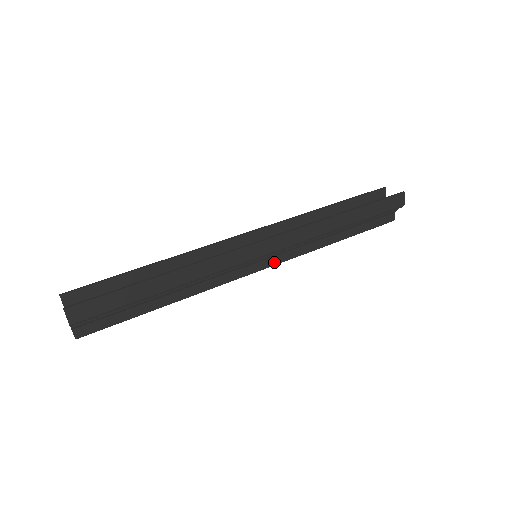
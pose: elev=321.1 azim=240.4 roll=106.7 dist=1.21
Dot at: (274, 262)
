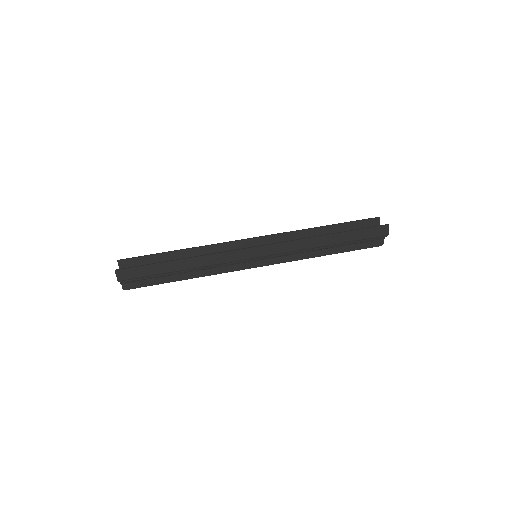
Dot at: (270, 263)
